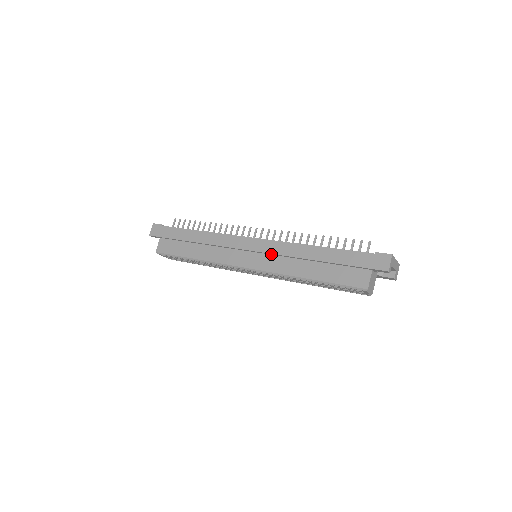
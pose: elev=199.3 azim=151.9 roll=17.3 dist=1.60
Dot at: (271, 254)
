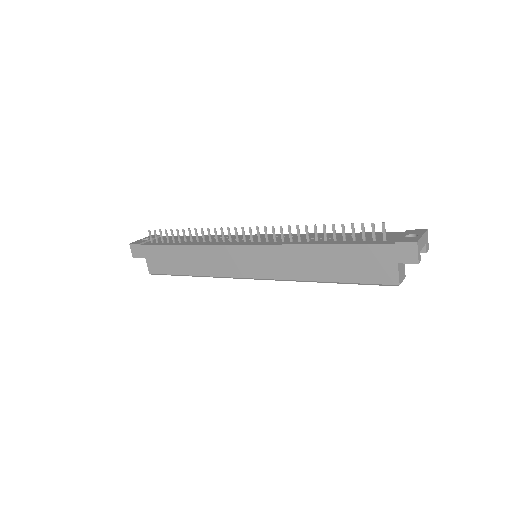
Dot at: (272, 260)
